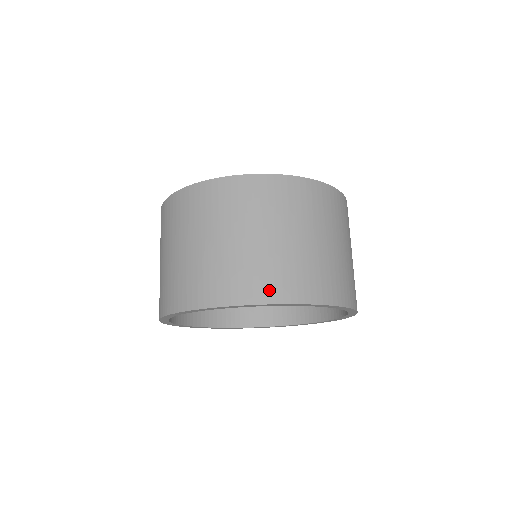
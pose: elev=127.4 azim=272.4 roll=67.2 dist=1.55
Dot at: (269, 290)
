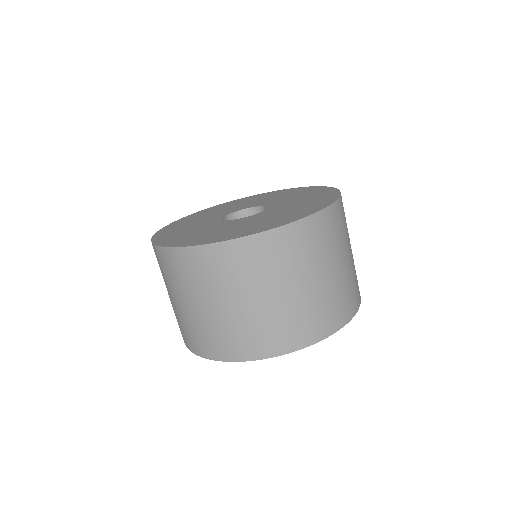
Dot at: (281, 344)
